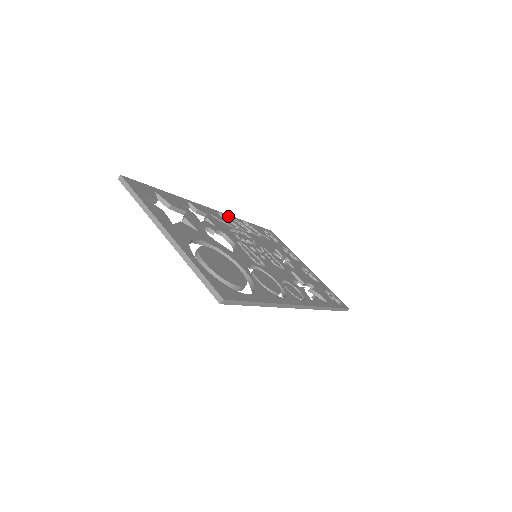
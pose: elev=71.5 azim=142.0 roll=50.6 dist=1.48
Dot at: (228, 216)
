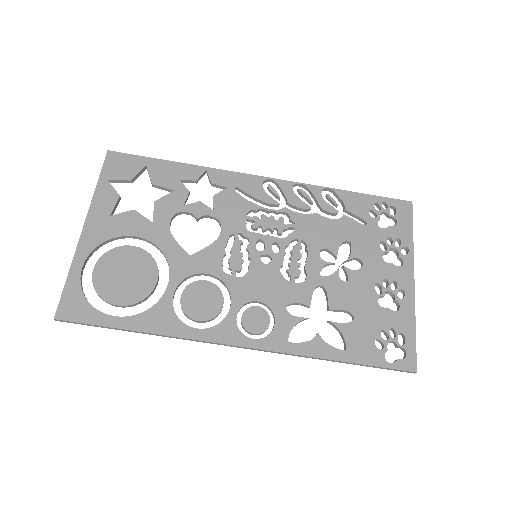
Dot at: (289, 185)
